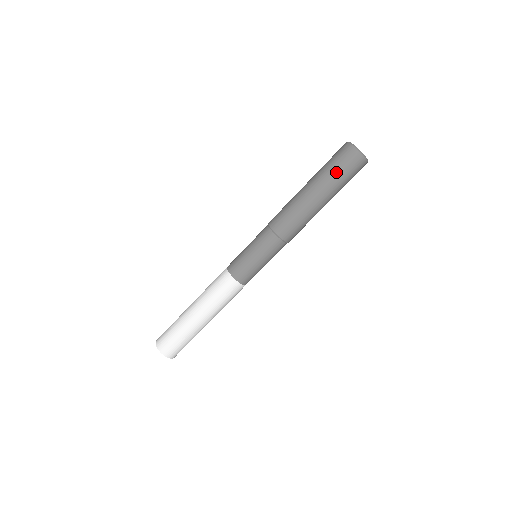
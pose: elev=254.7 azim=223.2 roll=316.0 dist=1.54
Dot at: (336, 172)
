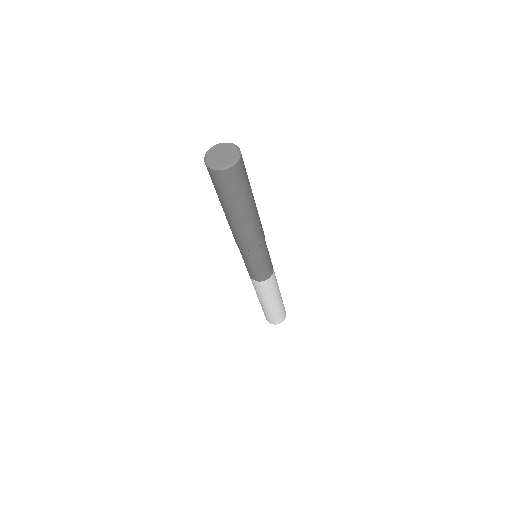
Dot at: (220, 193)
